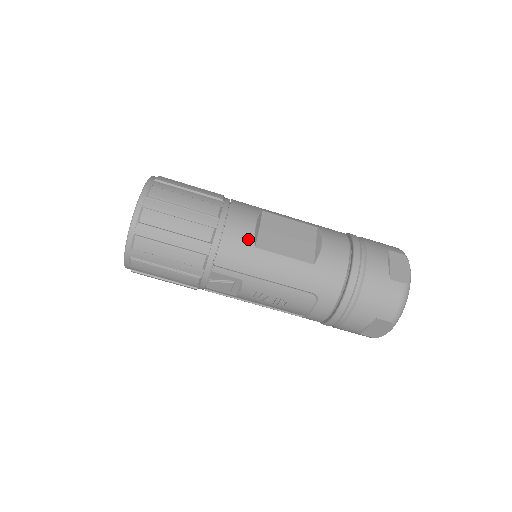
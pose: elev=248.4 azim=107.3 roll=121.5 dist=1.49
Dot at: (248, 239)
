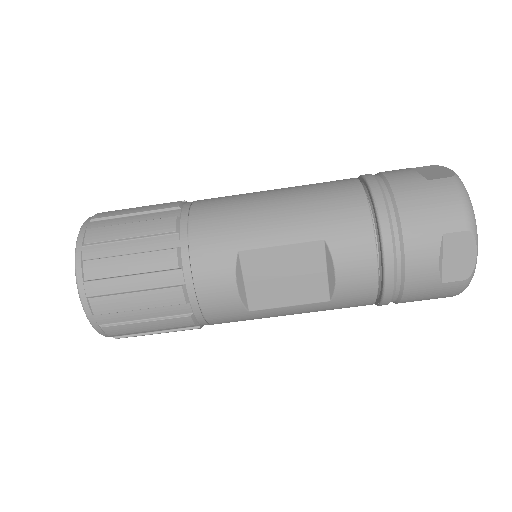
Dot at: (236, 309)
